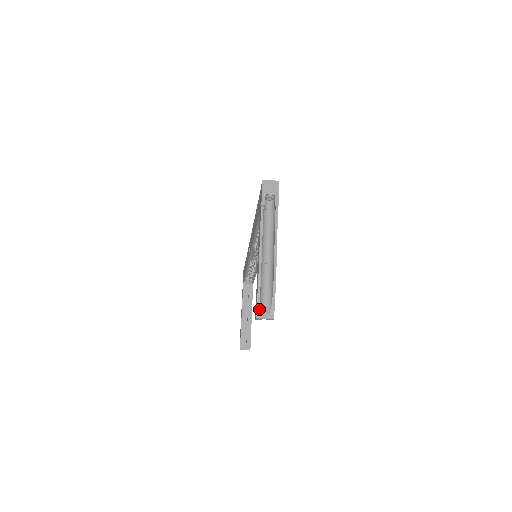
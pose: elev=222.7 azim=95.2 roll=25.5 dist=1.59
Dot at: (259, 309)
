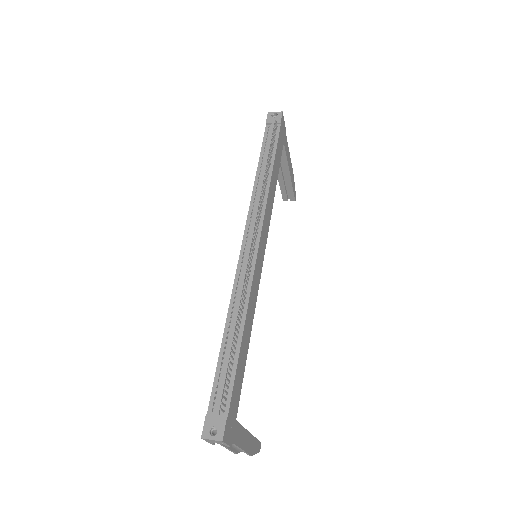
Dot at: occluded
